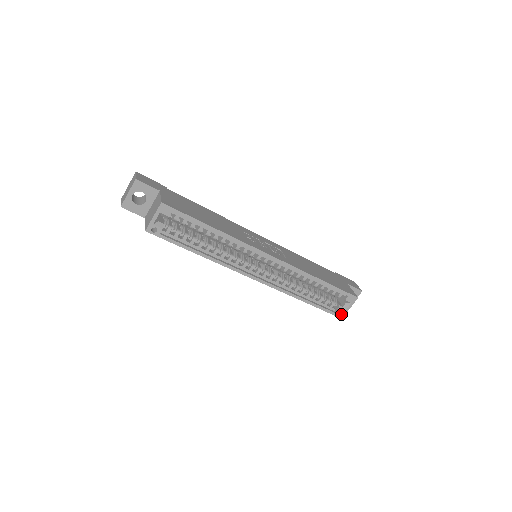
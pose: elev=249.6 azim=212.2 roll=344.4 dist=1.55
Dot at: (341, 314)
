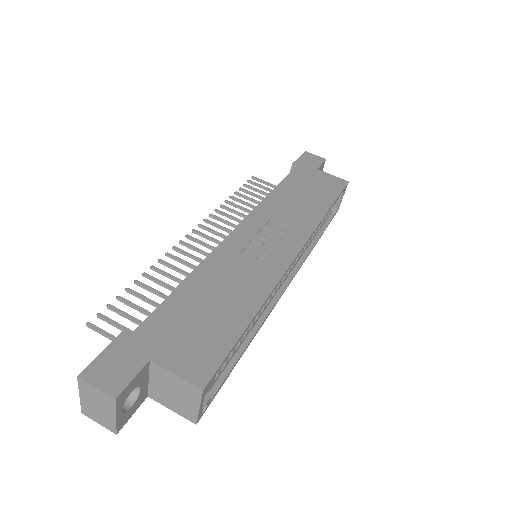
Dot at: (337, 209)
